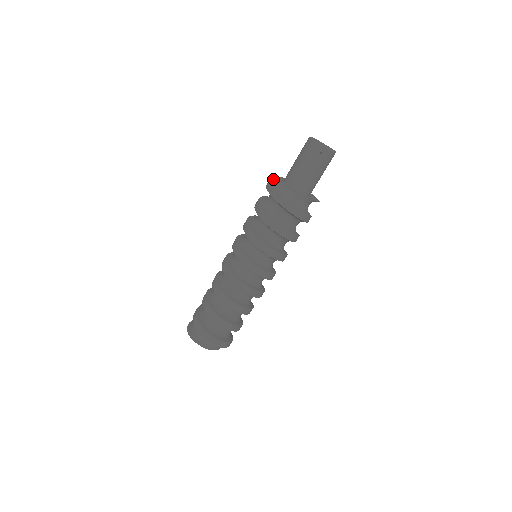
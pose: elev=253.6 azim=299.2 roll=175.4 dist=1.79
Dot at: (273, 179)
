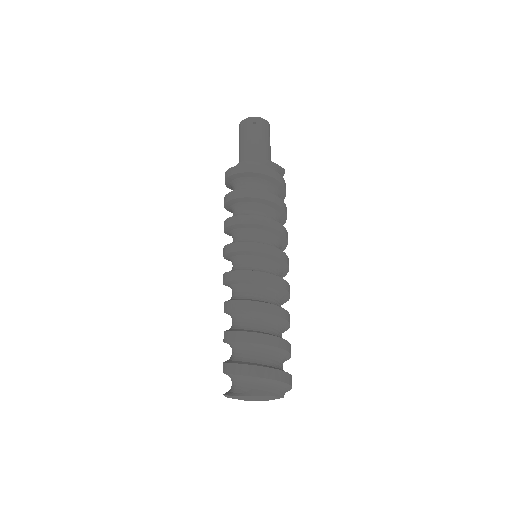
Dot at: occluded
